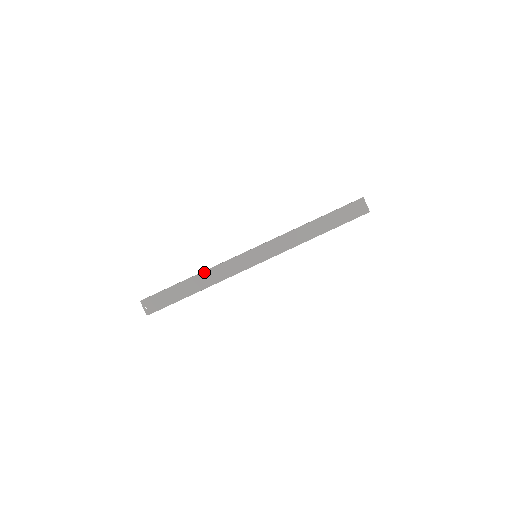
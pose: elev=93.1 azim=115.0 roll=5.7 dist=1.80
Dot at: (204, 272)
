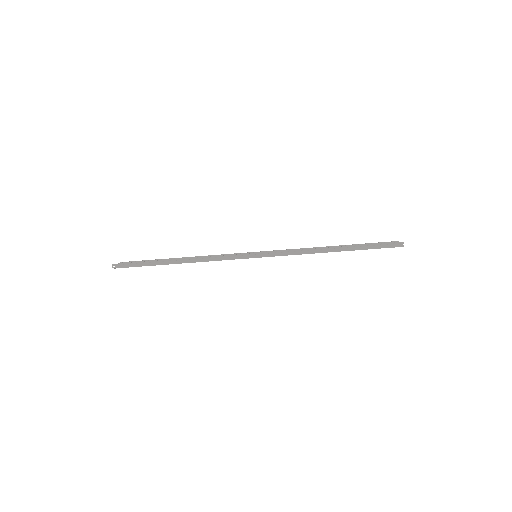
Dot at: occluded
